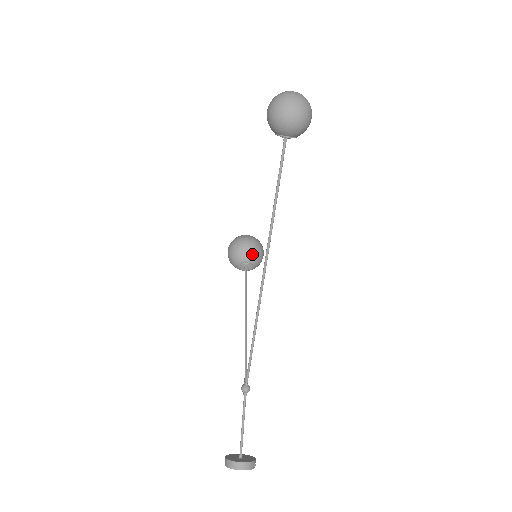
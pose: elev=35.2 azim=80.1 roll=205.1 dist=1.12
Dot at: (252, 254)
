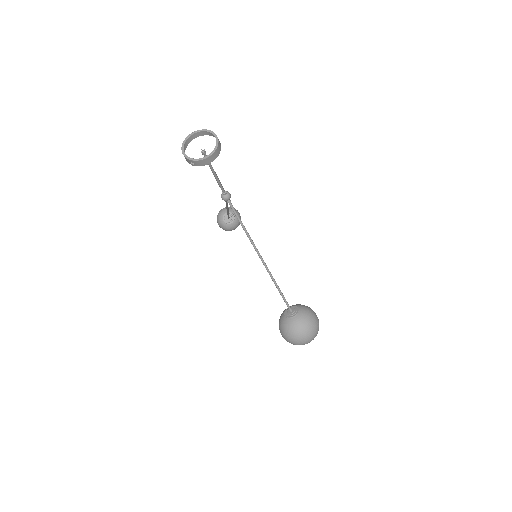
Dot at: occluded
